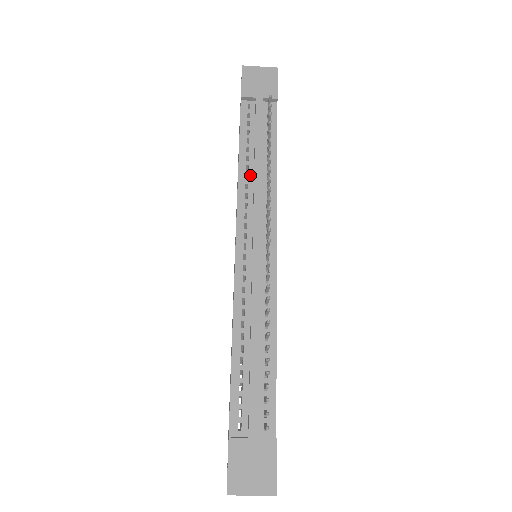
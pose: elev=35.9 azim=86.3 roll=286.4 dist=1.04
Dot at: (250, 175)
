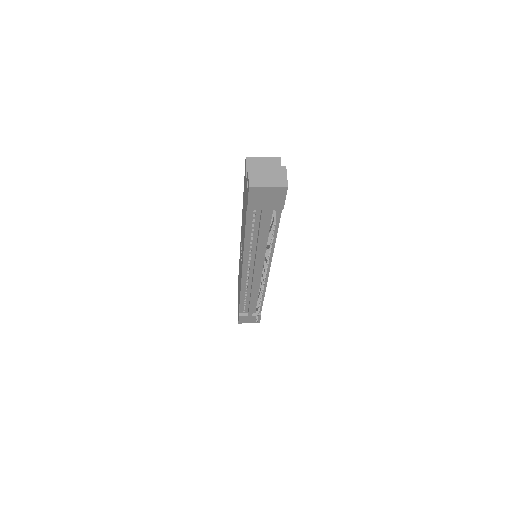
Dot at: (253, 246)
